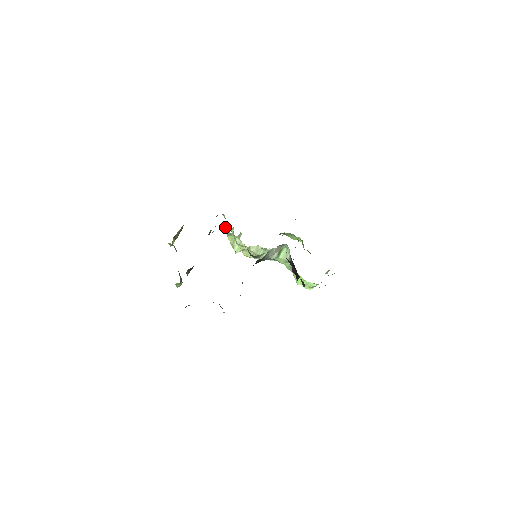
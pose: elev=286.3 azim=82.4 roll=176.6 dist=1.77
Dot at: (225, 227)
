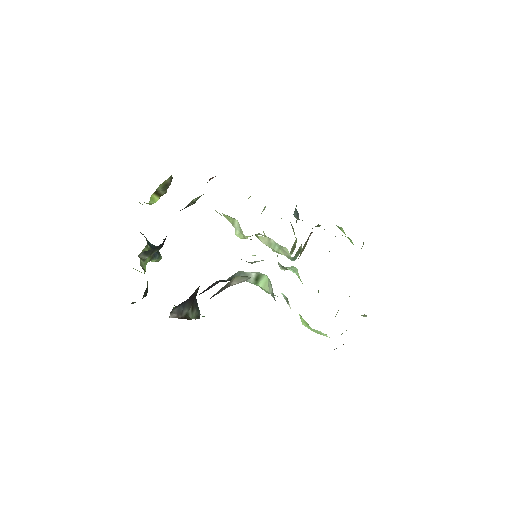
Dot at: occluded
